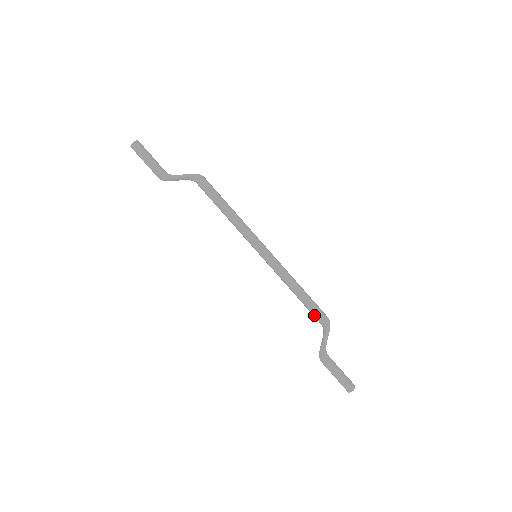
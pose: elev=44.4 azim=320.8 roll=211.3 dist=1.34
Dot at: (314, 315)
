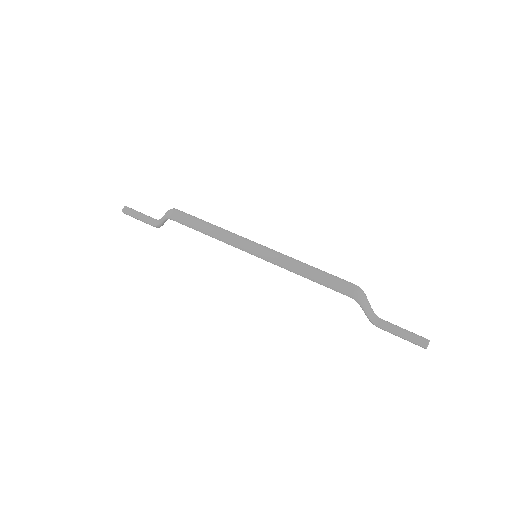
Dot at: occluded
